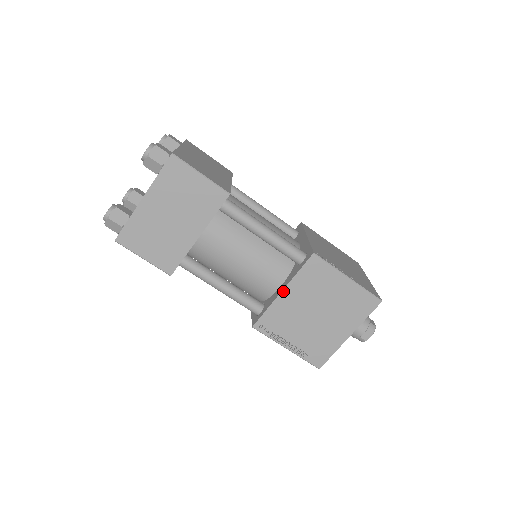
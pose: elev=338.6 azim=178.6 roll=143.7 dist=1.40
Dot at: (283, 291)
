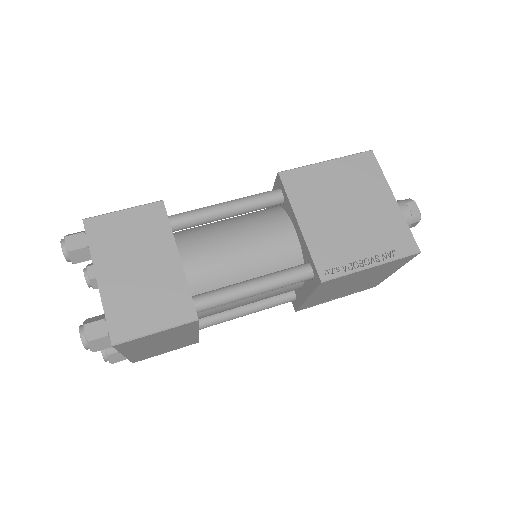
Dot at: (308, 298)
